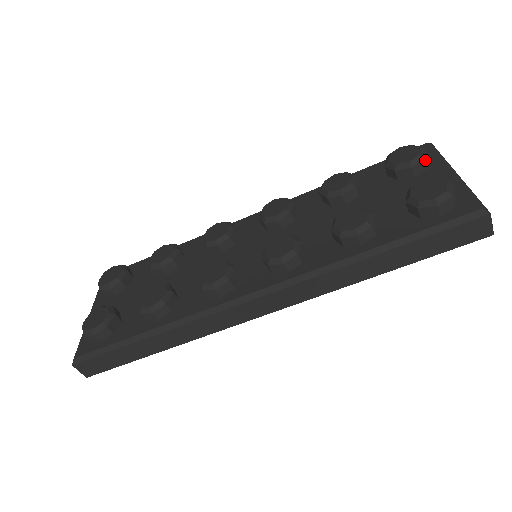
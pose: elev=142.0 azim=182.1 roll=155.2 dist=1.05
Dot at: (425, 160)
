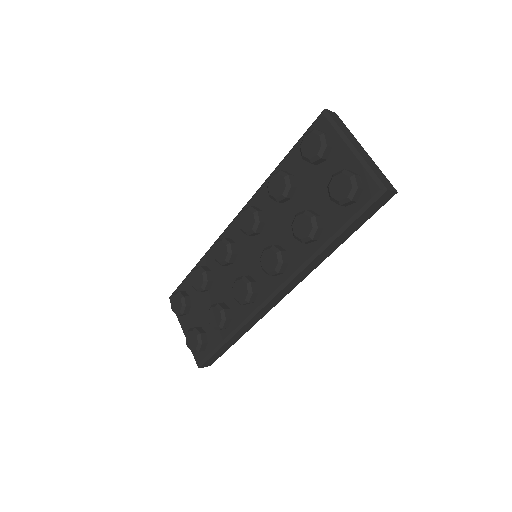
Dot at: (327, 146)
